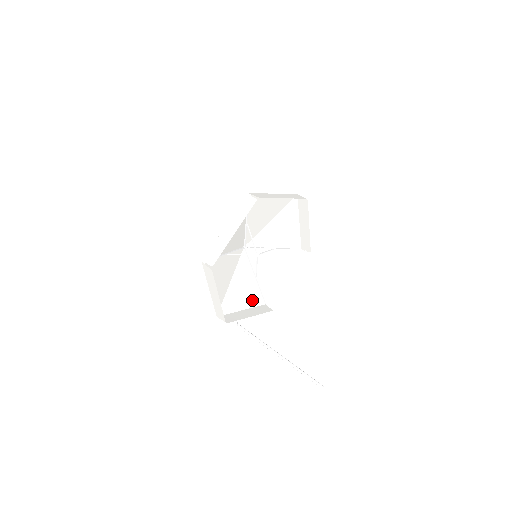
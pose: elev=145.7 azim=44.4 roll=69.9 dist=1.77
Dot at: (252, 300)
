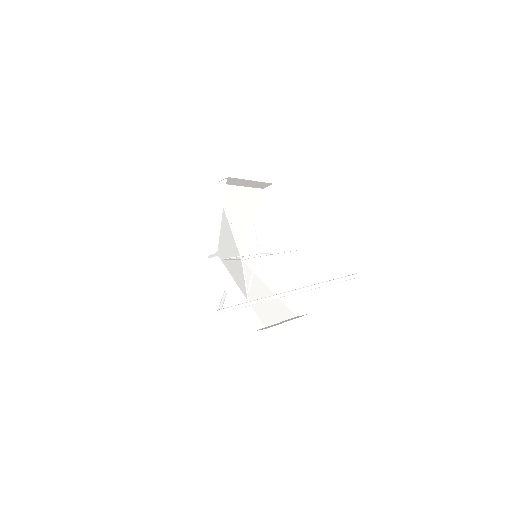
Dot at: occluded
